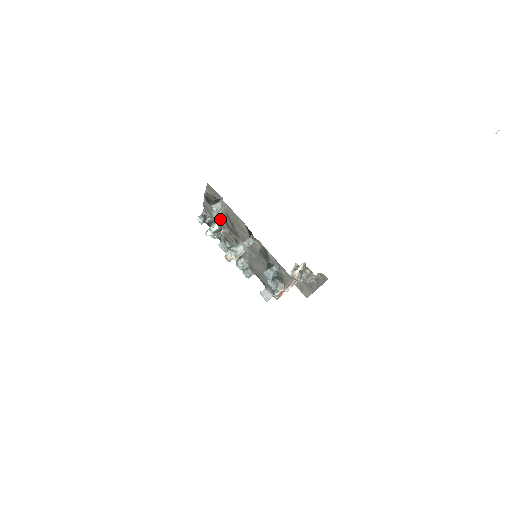
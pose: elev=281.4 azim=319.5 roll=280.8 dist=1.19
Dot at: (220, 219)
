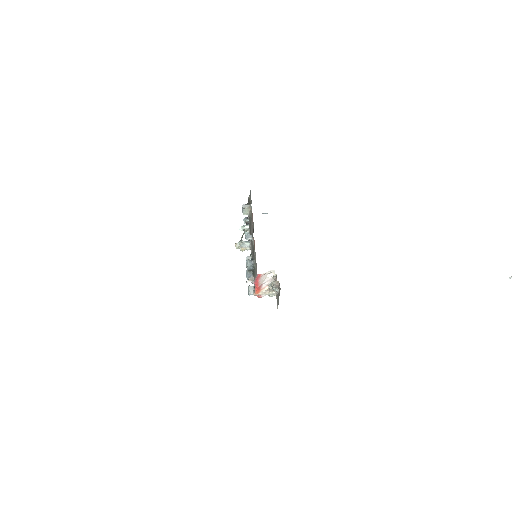
Dot at: (249, 220)
